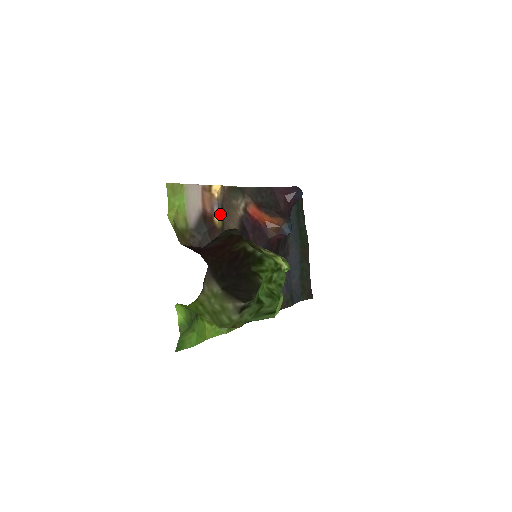
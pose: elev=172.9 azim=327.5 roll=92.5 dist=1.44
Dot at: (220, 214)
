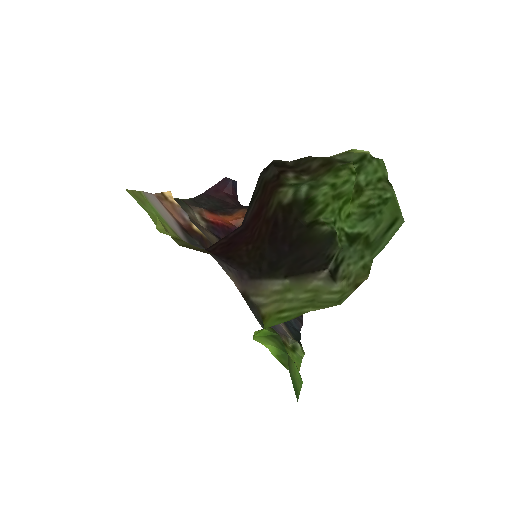
Dot at: occluded
